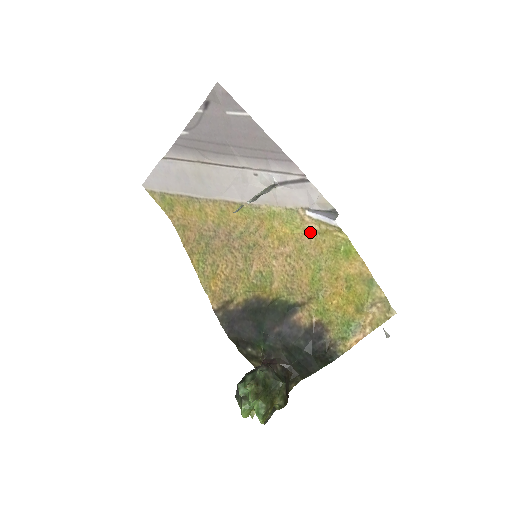
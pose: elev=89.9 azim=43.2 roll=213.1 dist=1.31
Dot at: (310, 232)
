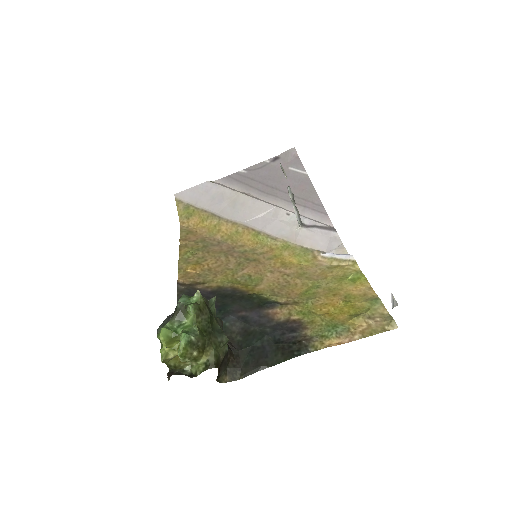
Dot at: (318, 266)
